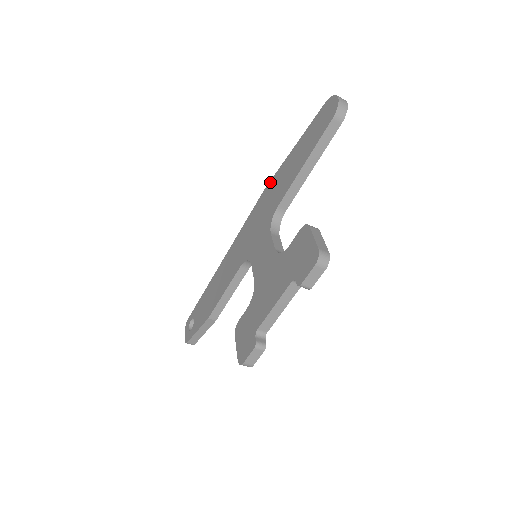
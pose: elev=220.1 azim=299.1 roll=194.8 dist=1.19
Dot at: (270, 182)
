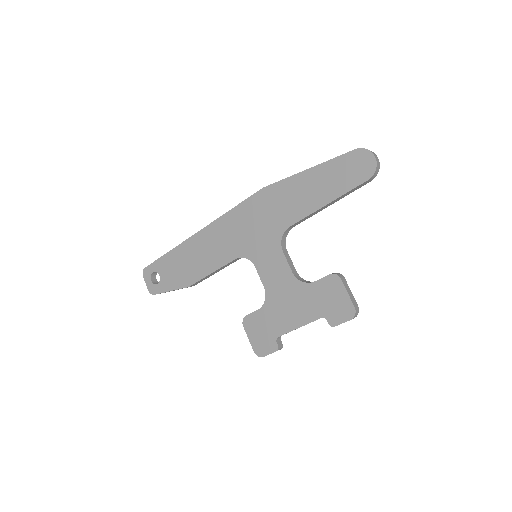
Dot at: (272, 186)
